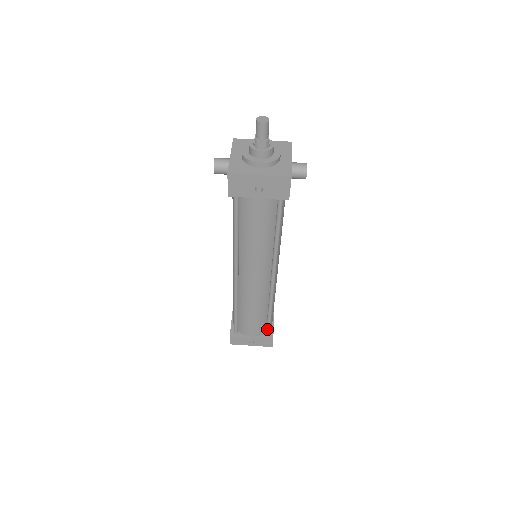
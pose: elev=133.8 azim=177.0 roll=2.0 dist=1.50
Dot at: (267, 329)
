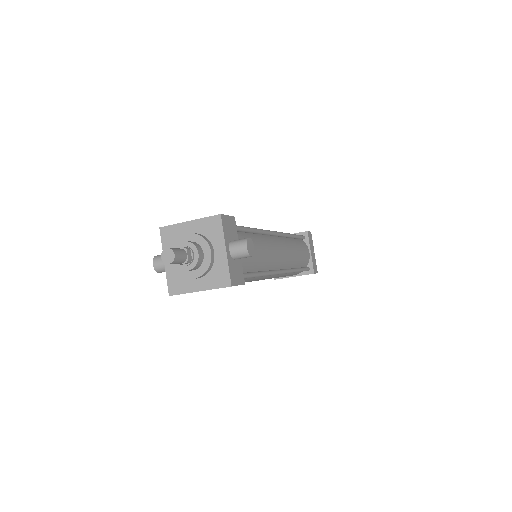
Dot at: occluded
